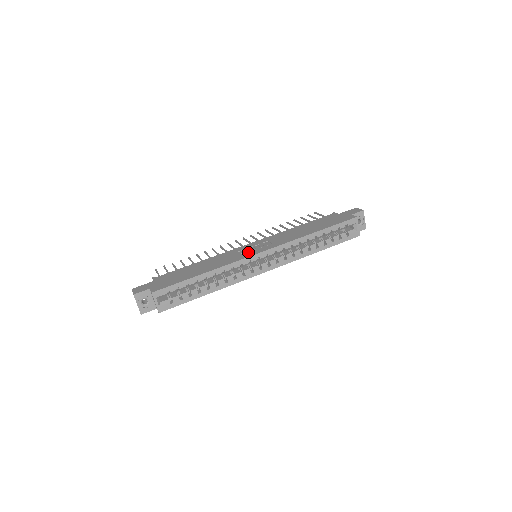
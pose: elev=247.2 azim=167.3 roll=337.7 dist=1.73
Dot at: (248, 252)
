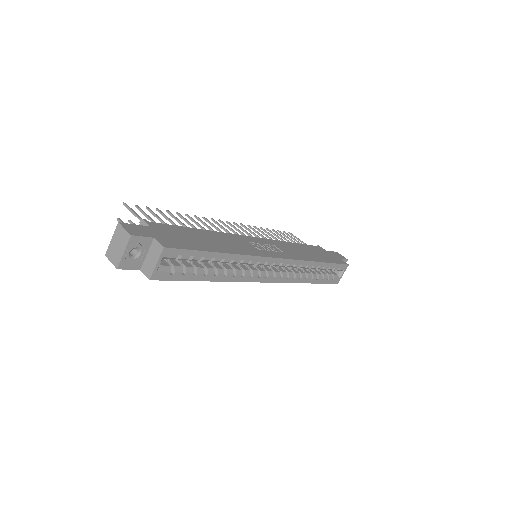
Dot at: (263, 249)
